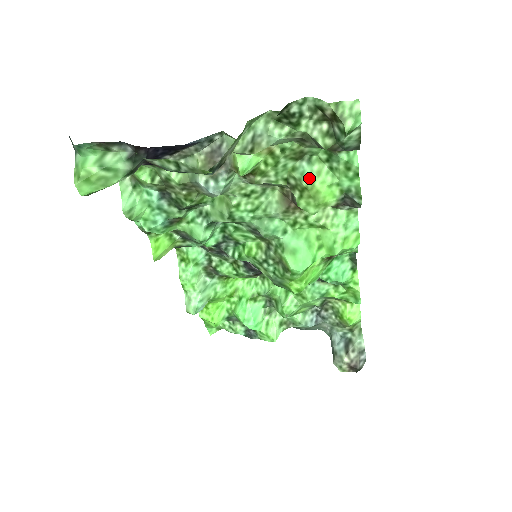
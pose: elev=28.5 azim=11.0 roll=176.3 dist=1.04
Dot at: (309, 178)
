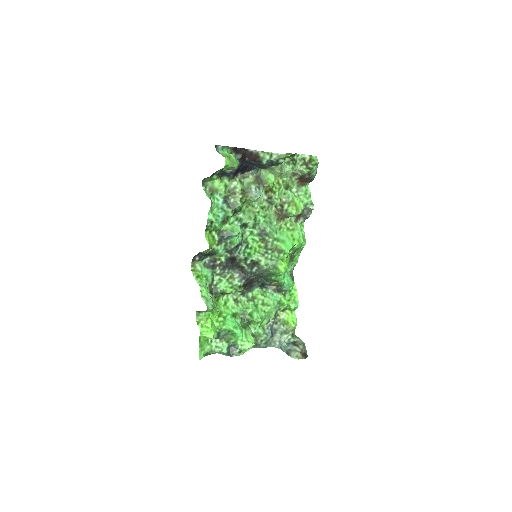
Dot at: (292, 197)
